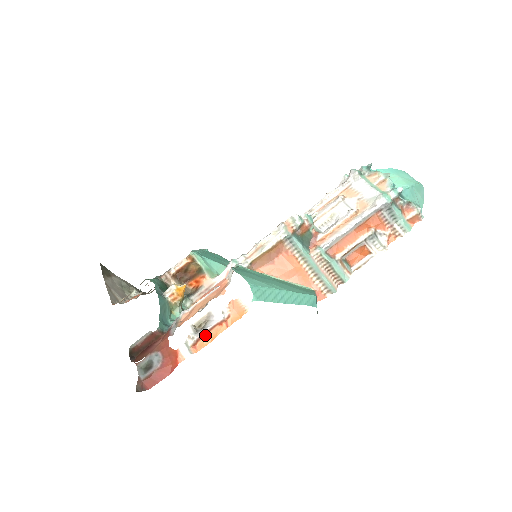
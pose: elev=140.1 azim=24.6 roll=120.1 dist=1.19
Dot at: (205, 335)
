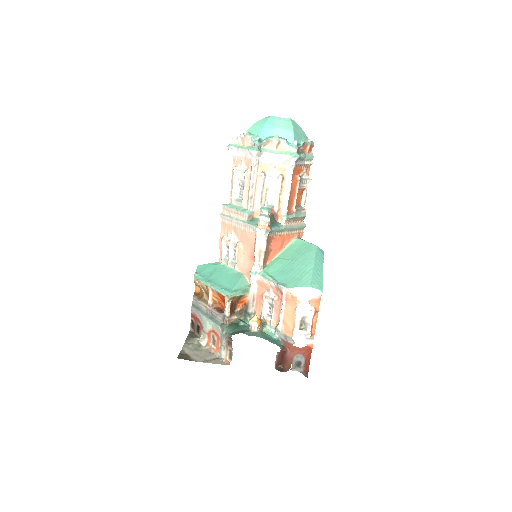
Dot at: (312, 326)
